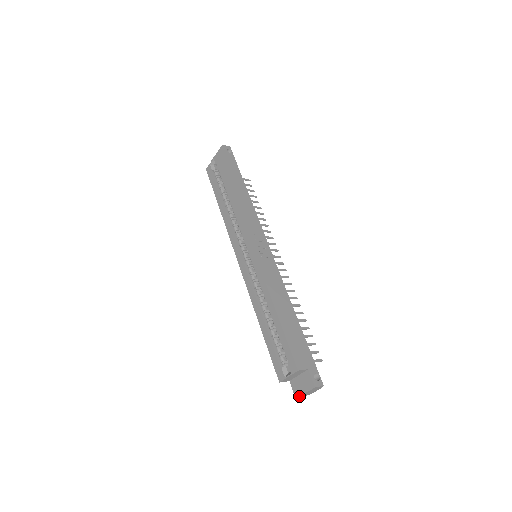
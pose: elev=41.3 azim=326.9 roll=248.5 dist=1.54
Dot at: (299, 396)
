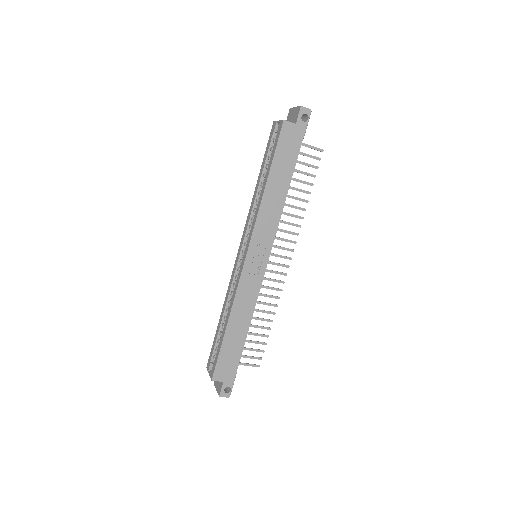
Dot at: (214, 385)
